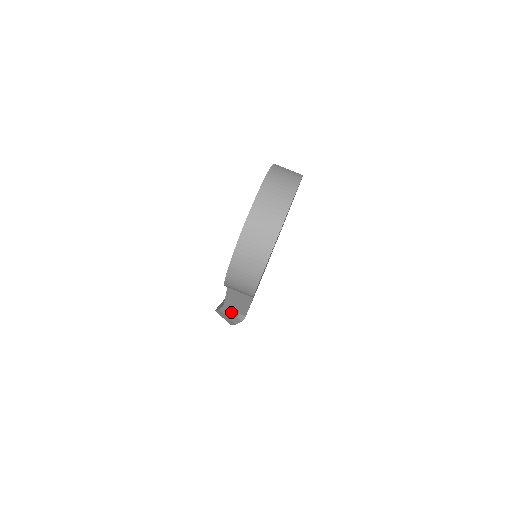
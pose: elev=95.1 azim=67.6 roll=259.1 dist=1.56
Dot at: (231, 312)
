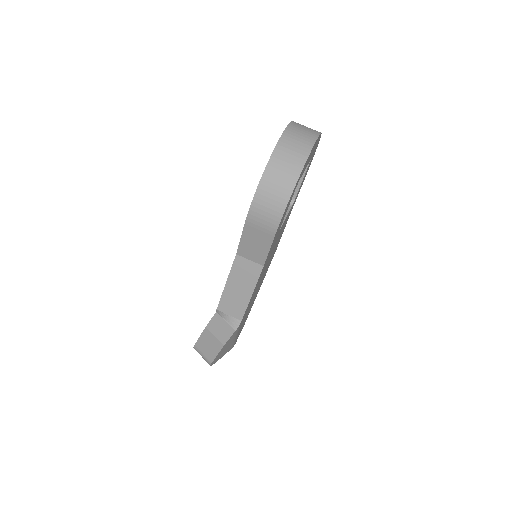
Dot at: (223, 320)
